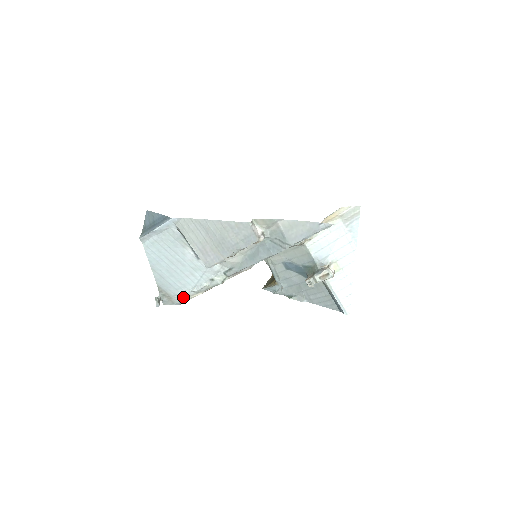
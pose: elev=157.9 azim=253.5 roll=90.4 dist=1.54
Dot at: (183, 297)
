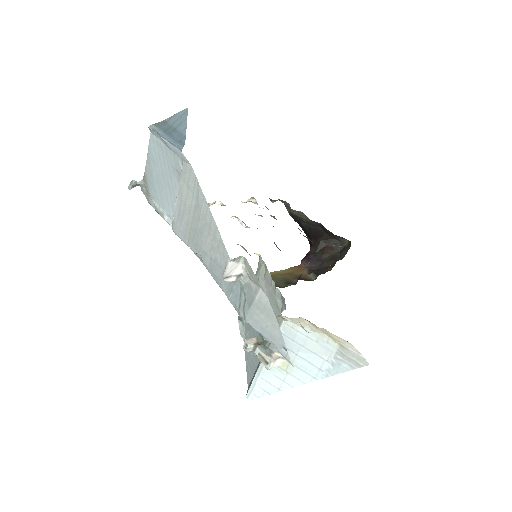
Dot at: (157, 208)
